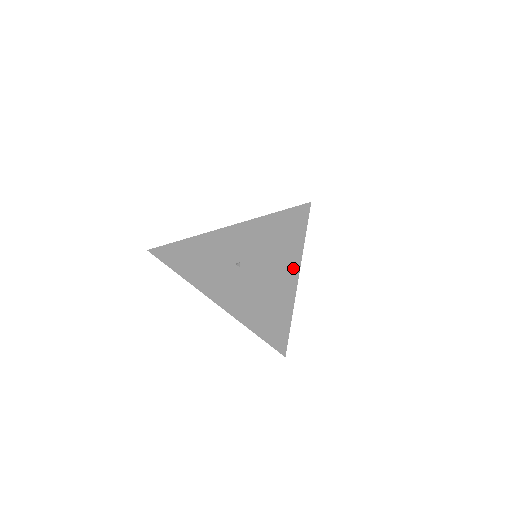
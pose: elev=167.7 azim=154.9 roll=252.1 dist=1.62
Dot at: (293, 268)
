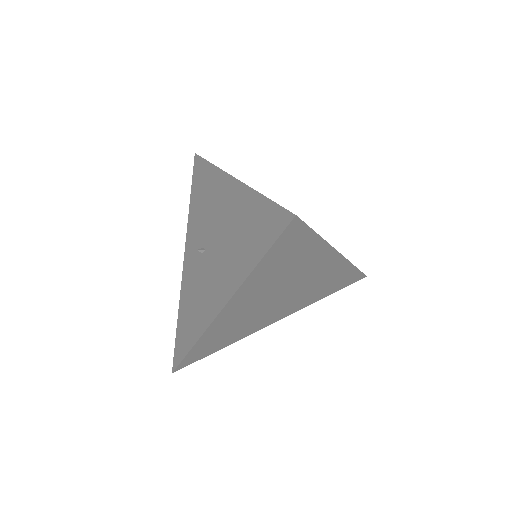
Dot at: (219, 178)
